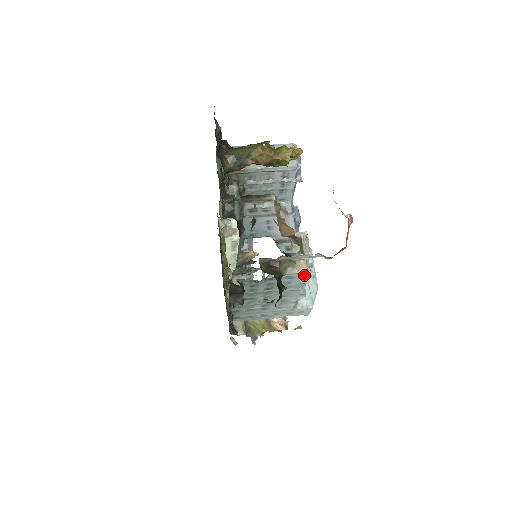
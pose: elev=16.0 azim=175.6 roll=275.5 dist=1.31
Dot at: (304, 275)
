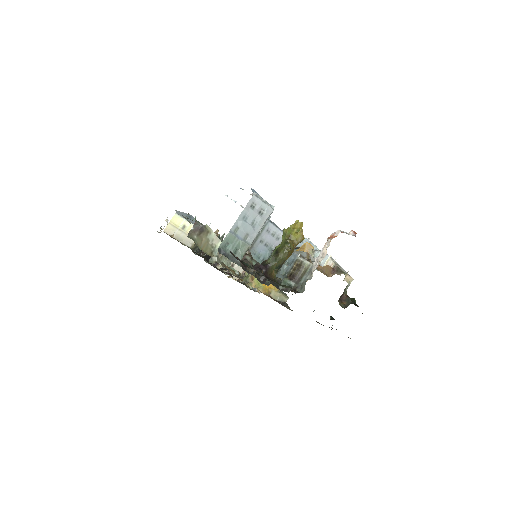
Dot at: occluded
